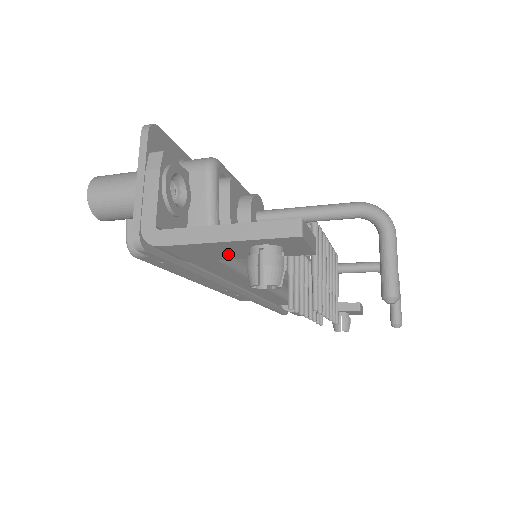
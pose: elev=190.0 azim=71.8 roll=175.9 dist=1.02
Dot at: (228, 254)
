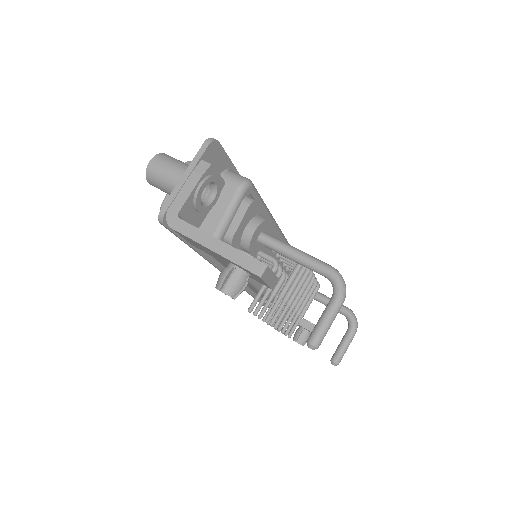
Dot at: (216, 257)
